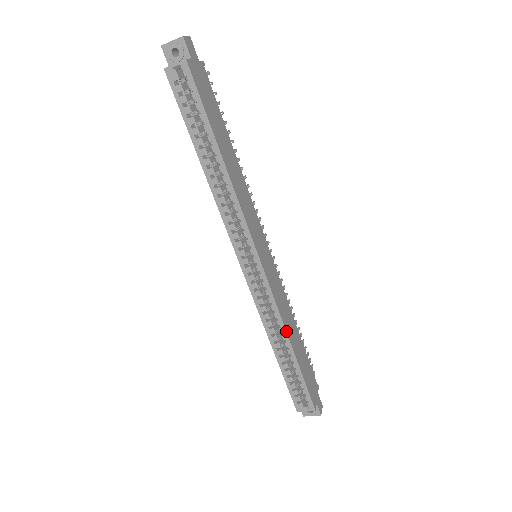
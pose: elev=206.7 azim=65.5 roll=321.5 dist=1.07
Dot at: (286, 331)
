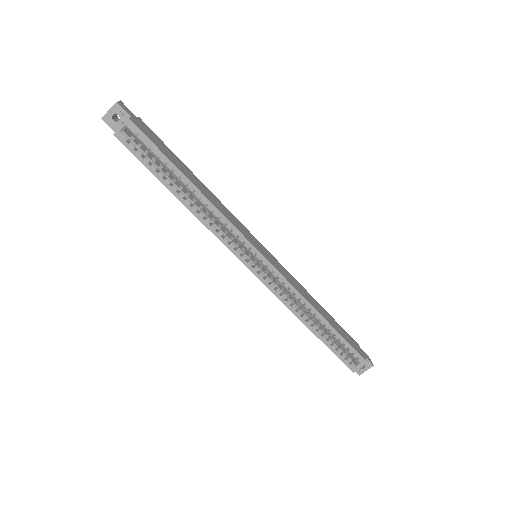
Dot at: (311, 305)
